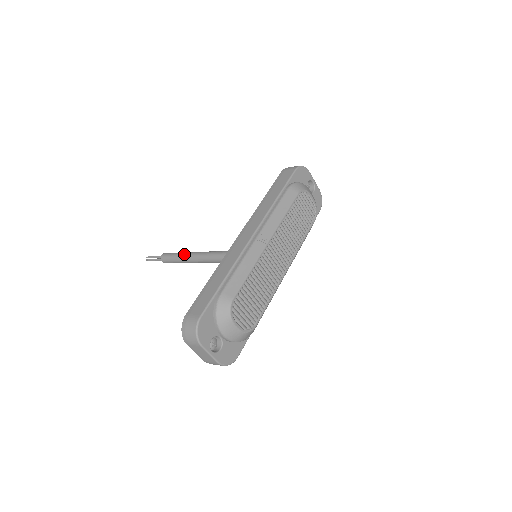
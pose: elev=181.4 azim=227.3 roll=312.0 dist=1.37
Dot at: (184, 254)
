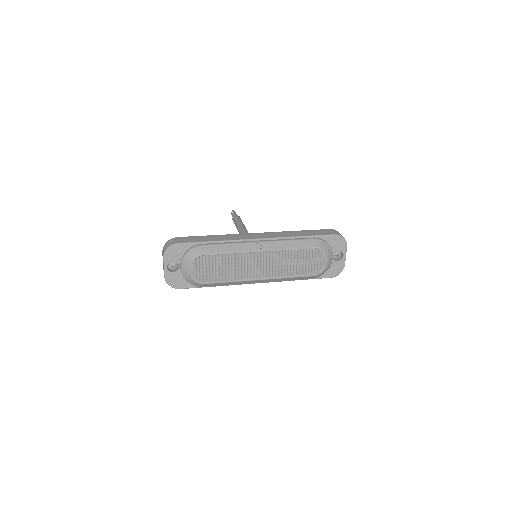
Dot at: (241, 224)
